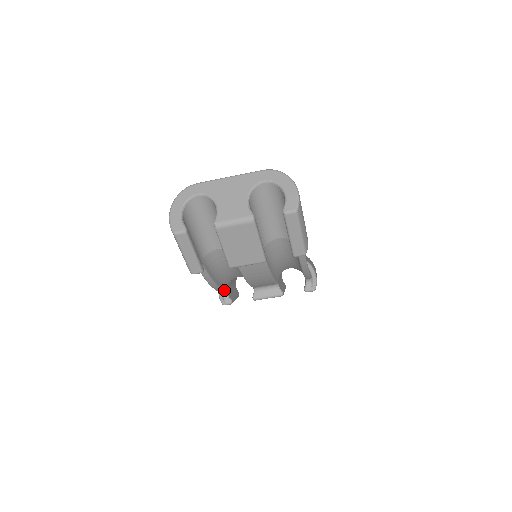
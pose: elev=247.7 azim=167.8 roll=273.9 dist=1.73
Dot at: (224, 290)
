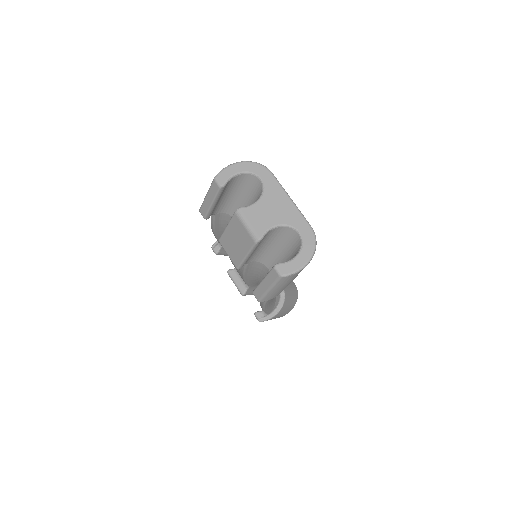
Dot at: occluded
